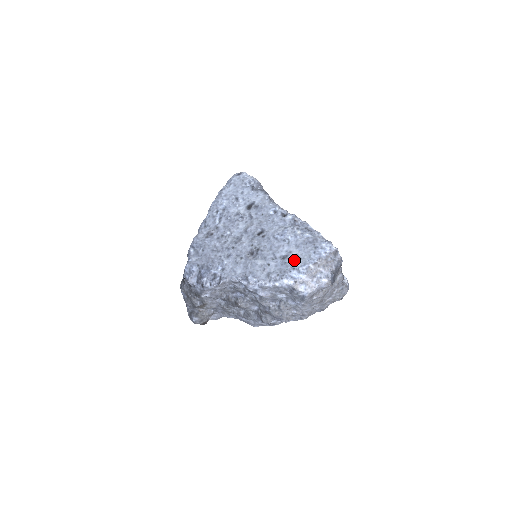
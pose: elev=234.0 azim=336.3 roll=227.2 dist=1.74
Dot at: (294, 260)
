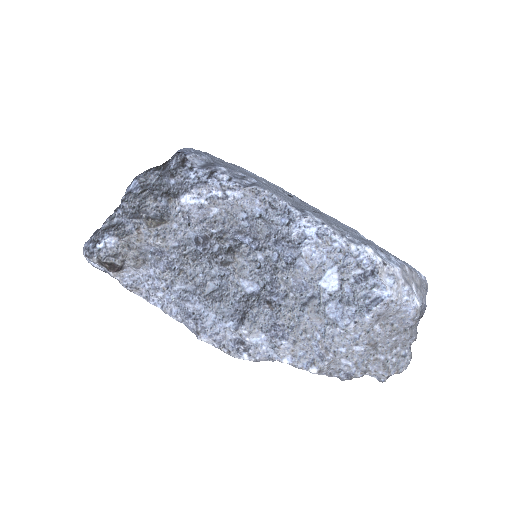
Dot at: occluded
